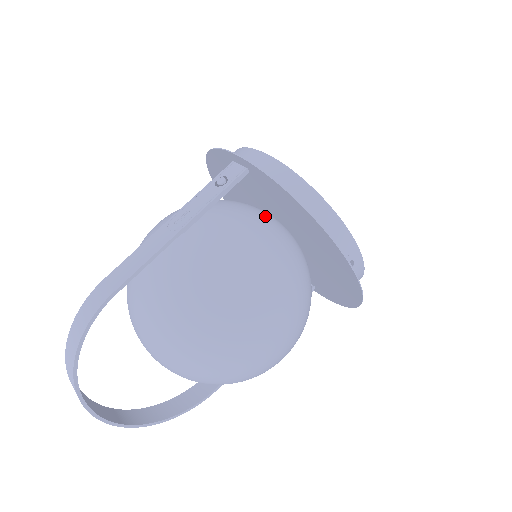
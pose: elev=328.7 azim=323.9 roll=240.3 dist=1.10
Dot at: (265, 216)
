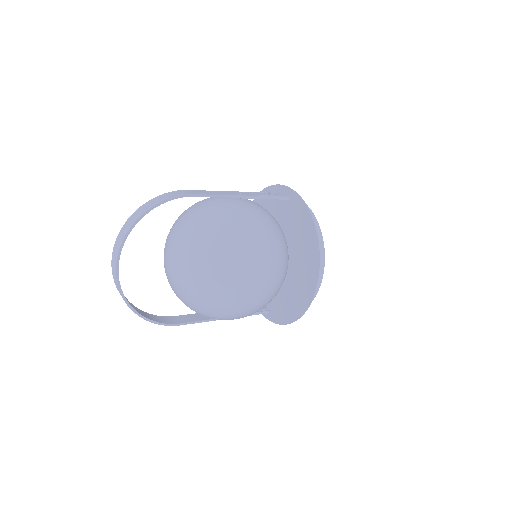
Dot at: occluded
